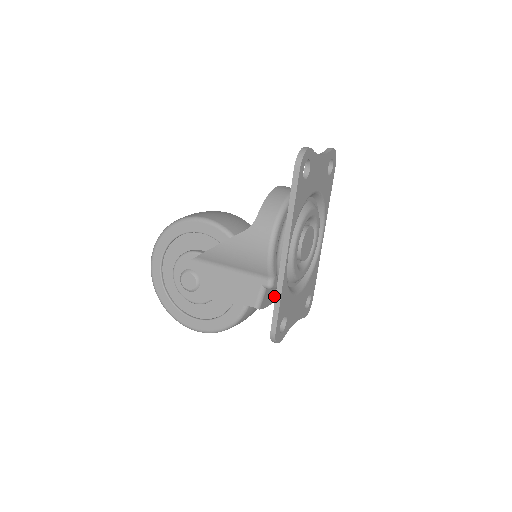
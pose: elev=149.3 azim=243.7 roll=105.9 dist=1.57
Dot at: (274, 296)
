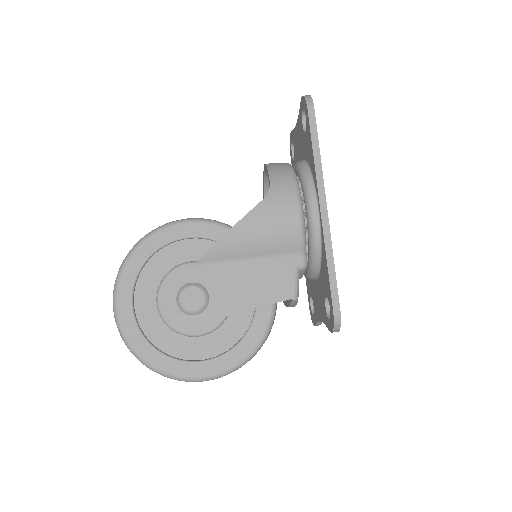
Dot at: occluded
